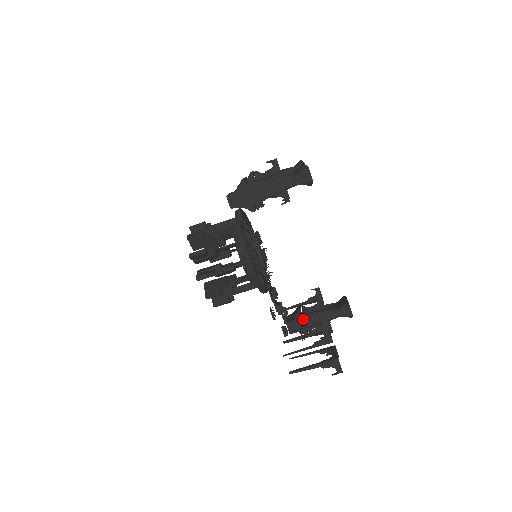
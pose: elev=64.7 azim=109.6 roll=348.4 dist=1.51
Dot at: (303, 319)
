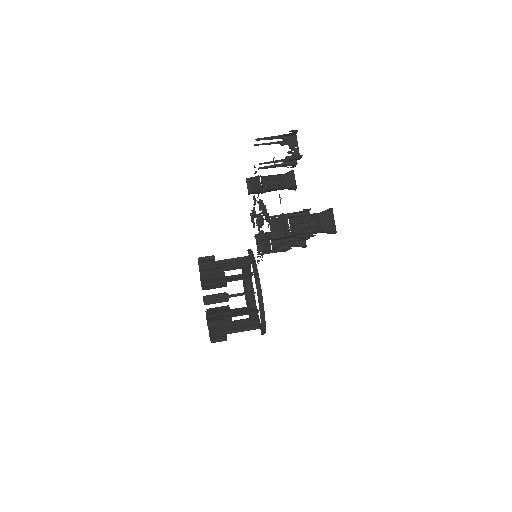
Dot at: occluded
